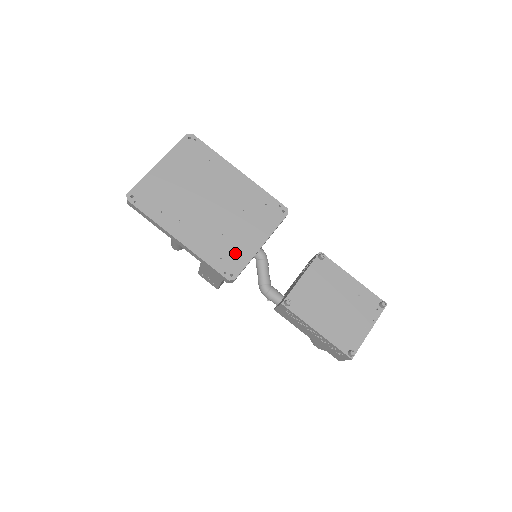
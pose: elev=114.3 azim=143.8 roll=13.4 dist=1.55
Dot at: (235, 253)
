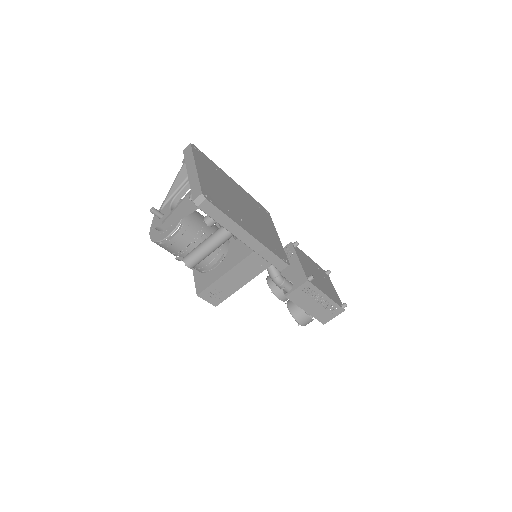
Dot at: (276, 244)
